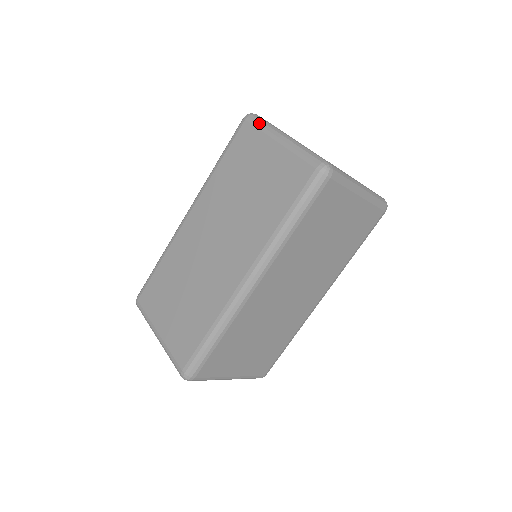
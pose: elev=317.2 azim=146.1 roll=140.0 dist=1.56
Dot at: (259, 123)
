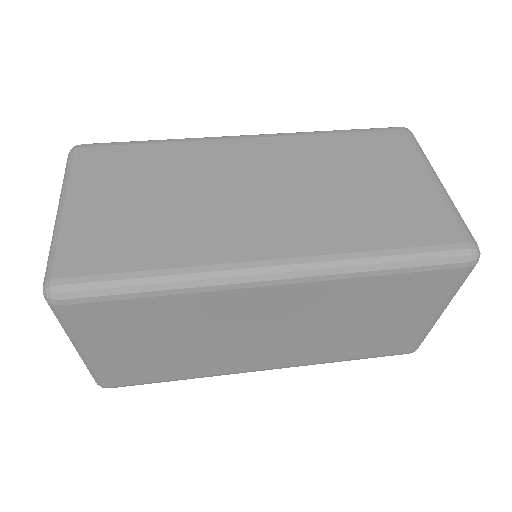
Dot at: (419, 146)
